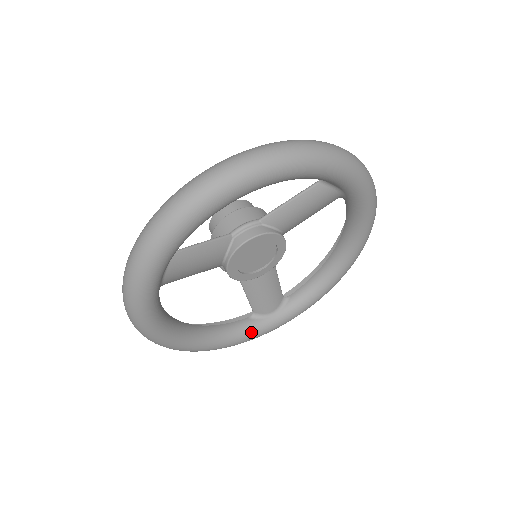
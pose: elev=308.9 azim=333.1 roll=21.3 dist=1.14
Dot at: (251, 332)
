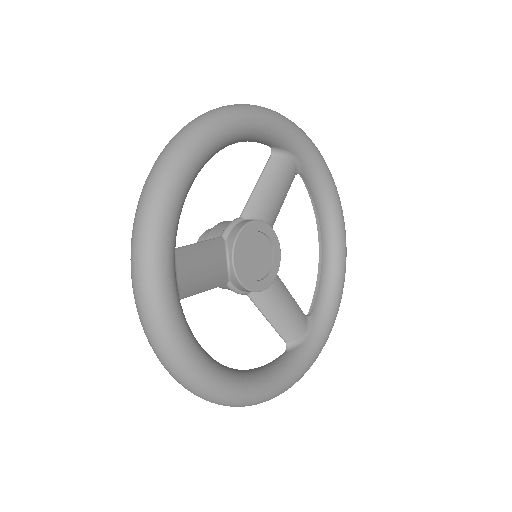
Dot at: (297, 362)
